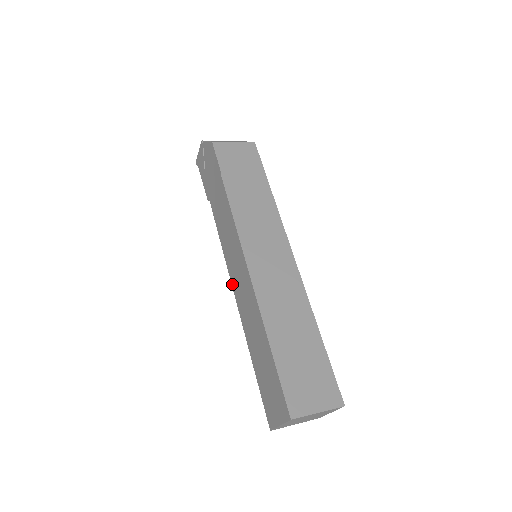
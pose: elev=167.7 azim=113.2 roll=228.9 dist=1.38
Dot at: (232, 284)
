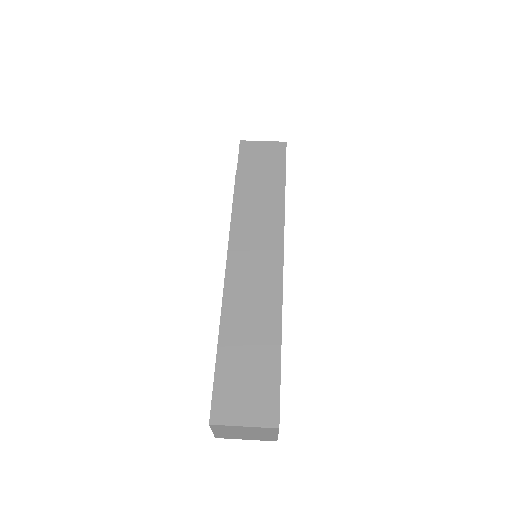
Dot at: occluded
